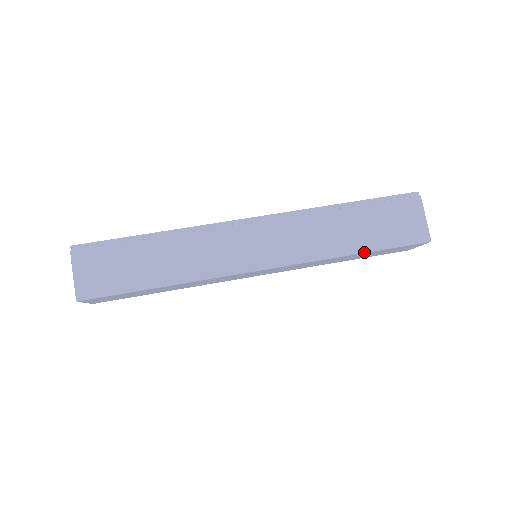
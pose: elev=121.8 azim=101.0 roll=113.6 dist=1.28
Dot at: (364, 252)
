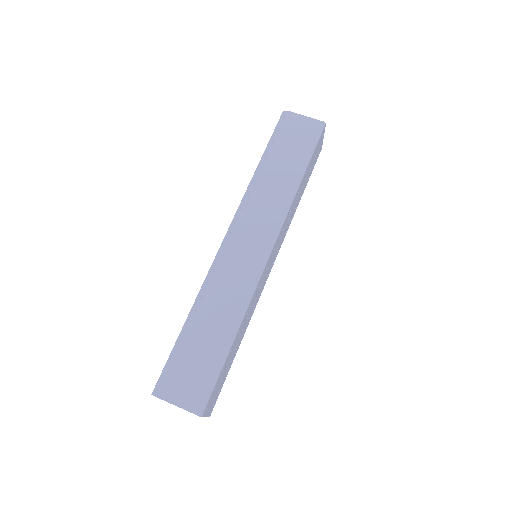
Dot at: (304, 172)
